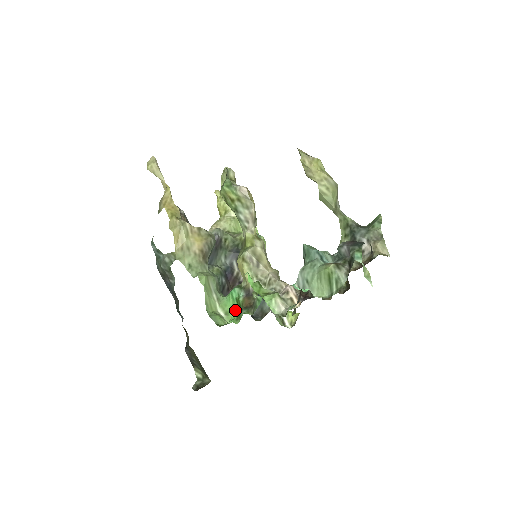
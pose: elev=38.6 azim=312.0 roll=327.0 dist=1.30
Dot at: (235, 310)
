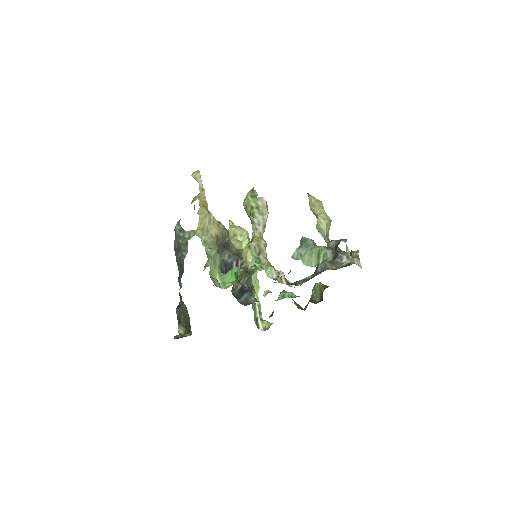
Dot at: (231, 281)
